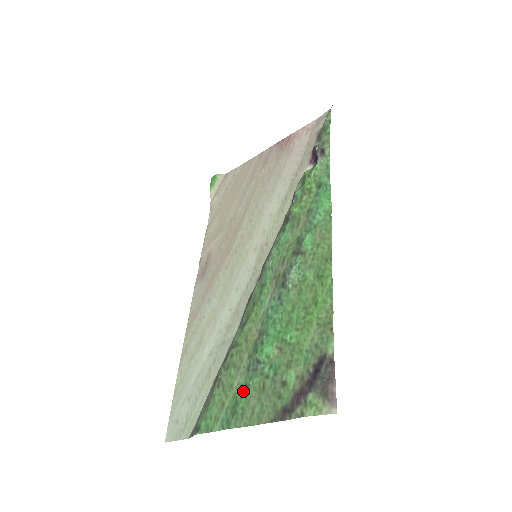
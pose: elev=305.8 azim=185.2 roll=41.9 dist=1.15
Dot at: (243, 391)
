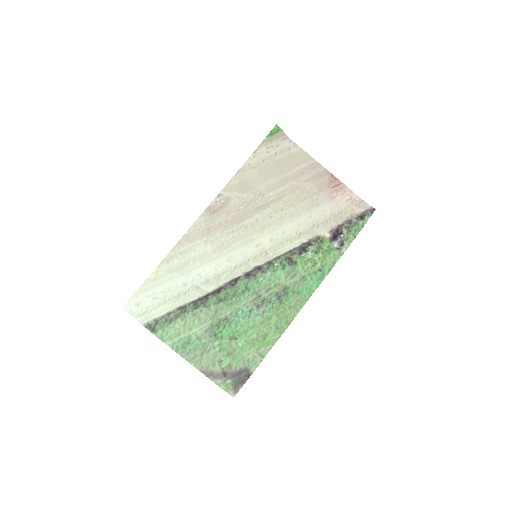
Dot at: (196, 340)
